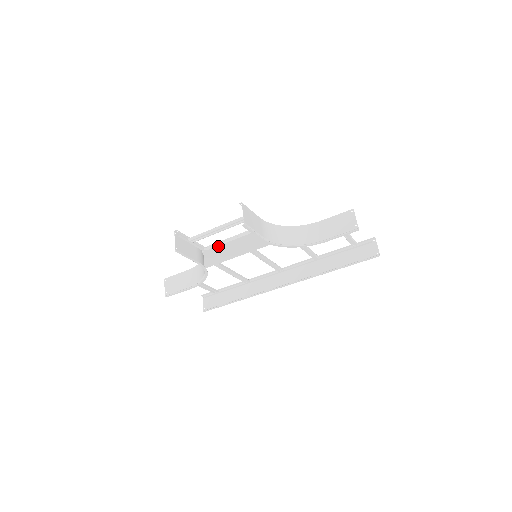
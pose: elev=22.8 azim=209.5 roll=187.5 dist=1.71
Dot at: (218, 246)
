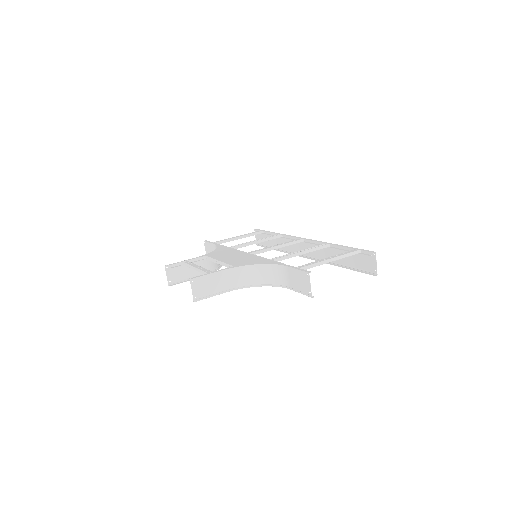
Dot at: (212, 261)
